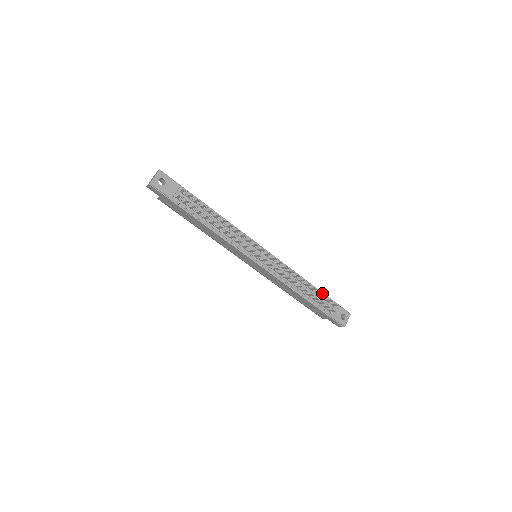
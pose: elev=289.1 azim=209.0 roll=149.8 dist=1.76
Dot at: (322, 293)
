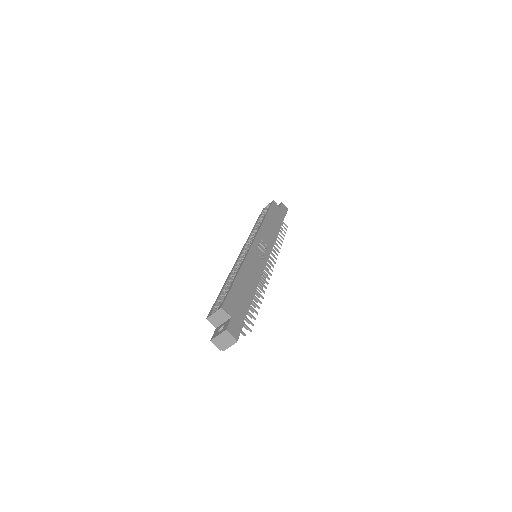
Dot at: occluded
